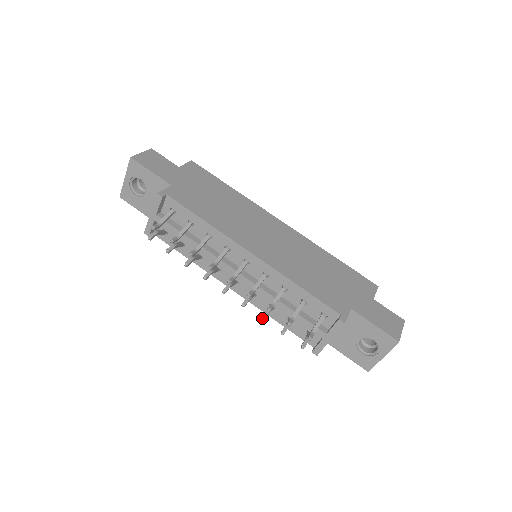
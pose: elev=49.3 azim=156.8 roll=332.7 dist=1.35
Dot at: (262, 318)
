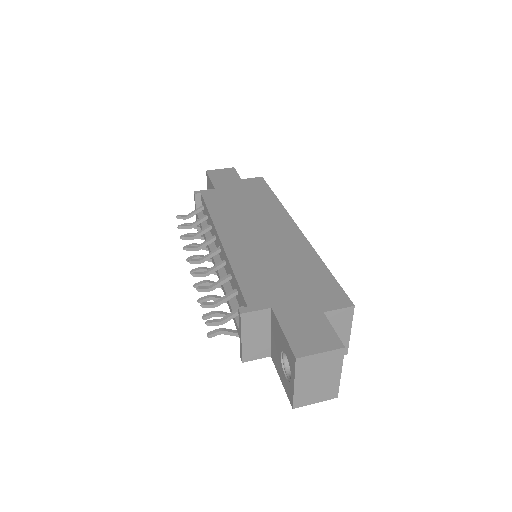
Dot at: (198, 299)
